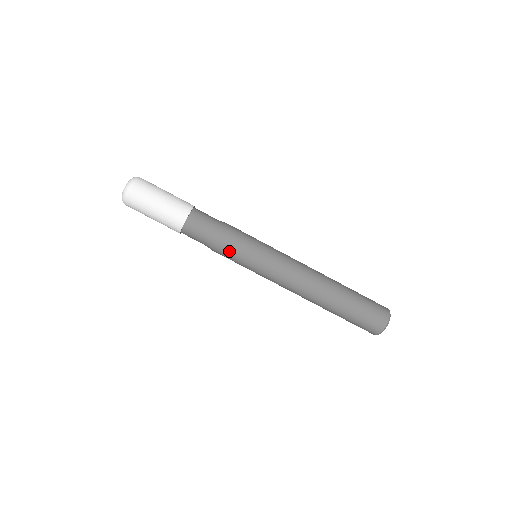
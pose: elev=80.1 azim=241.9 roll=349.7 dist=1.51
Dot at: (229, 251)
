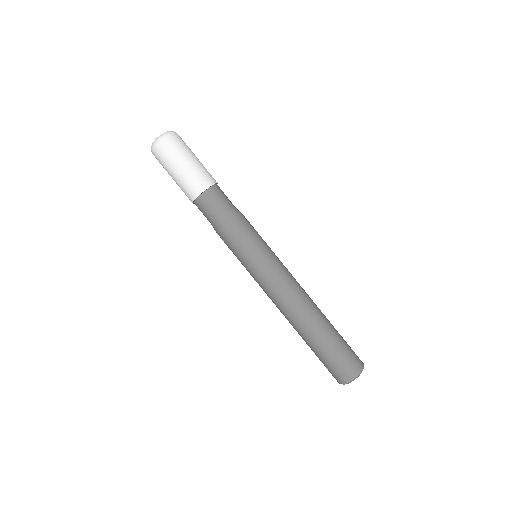
Dot at: (228, 243)
